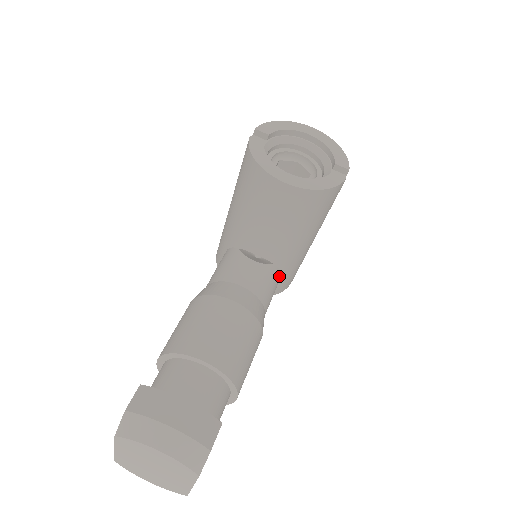
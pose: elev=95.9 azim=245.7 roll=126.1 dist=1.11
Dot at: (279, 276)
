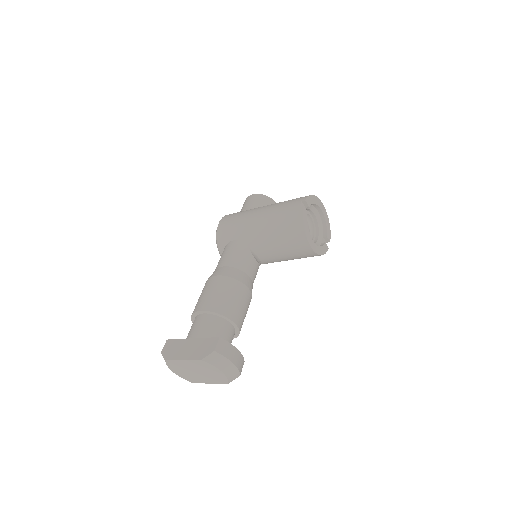
Dot at: occluded
